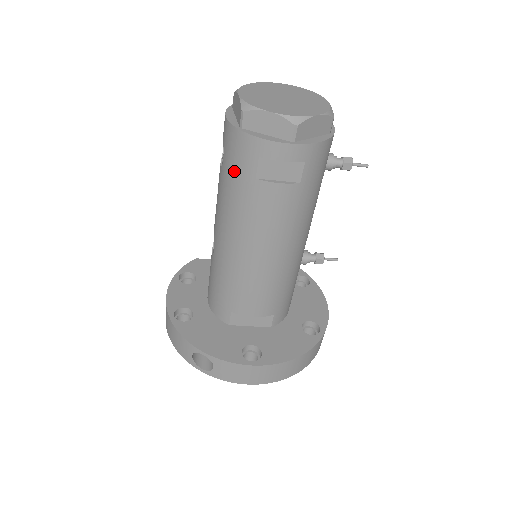
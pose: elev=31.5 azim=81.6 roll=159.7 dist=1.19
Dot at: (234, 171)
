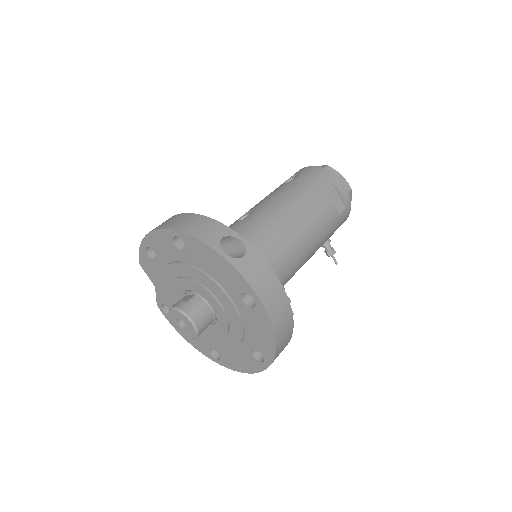
Dot at: (310, 181)
